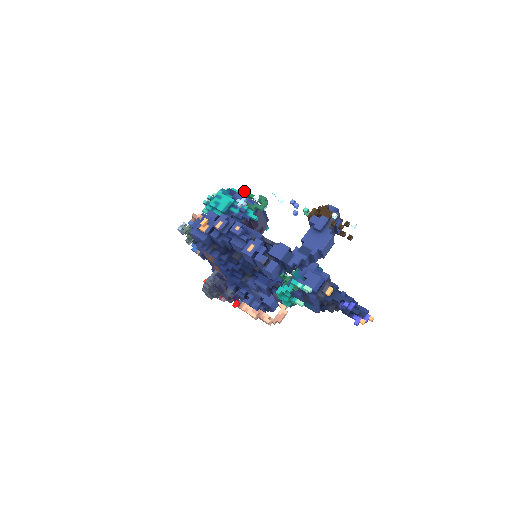
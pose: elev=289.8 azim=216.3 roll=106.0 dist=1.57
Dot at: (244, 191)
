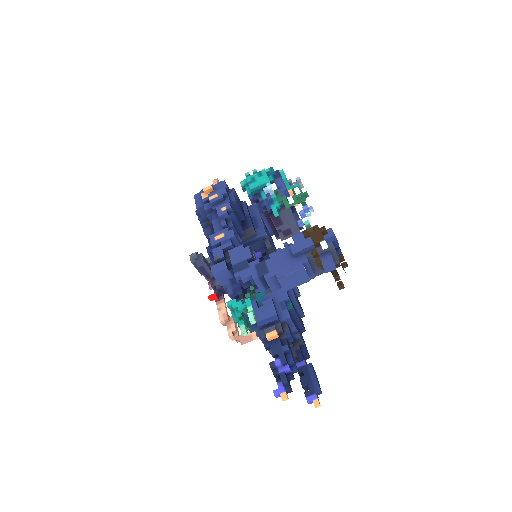
Dot at: (297, 181)
